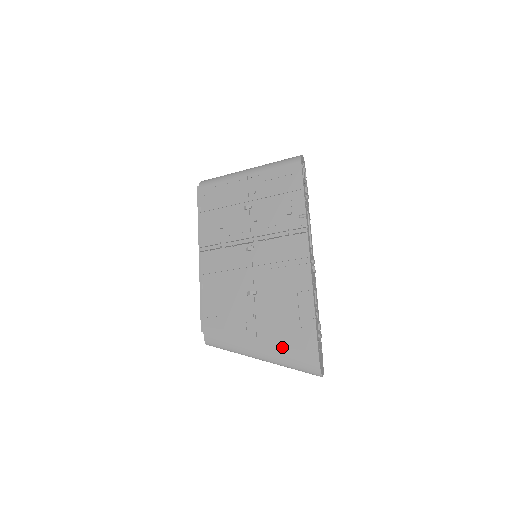
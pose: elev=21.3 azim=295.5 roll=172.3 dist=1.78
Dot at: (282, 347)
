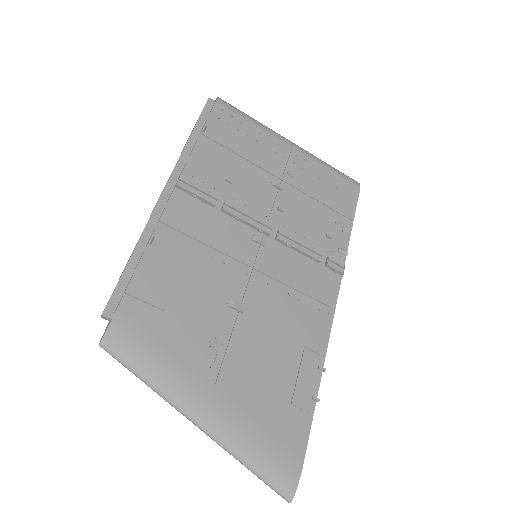
Dot at: (252, 423)
